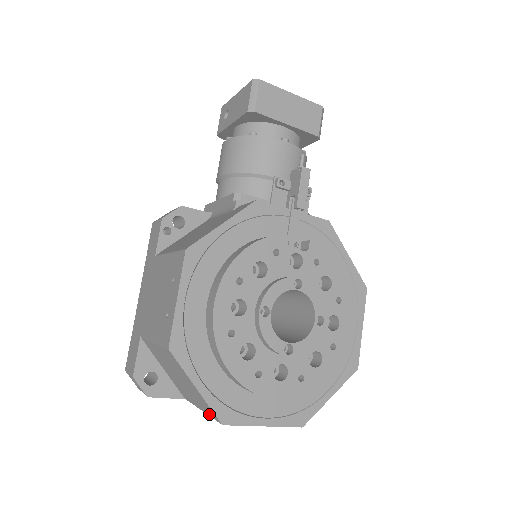
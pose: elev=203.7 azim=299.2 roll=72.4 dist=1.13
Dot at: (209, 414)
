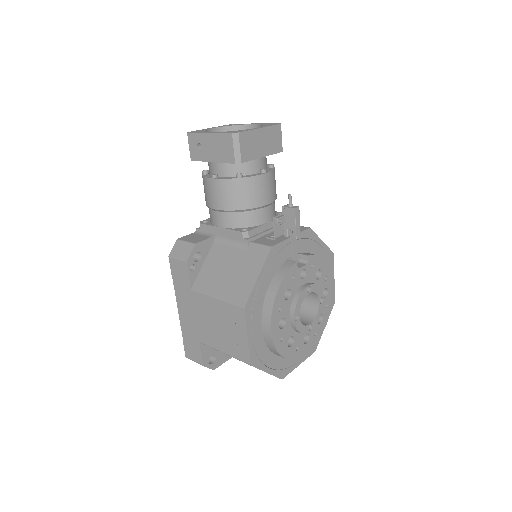
Dot at: occluded
